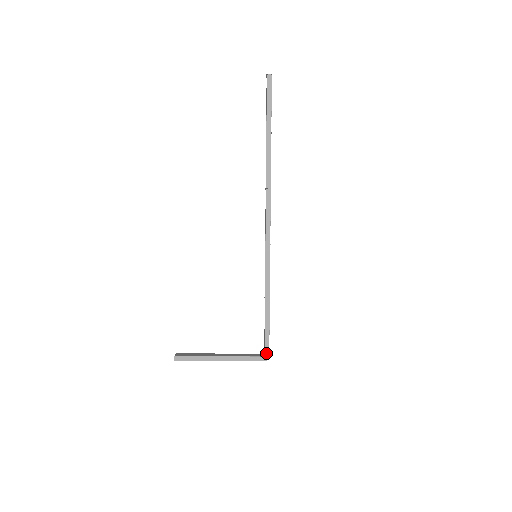
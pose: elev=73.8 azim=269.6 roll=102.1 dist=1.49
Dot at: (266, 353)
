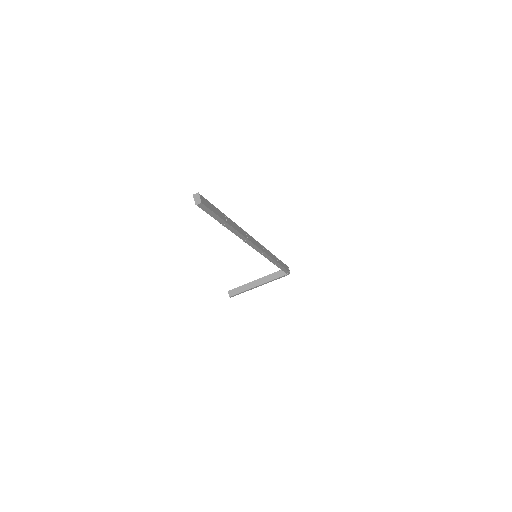
Dot at: (288, 273)
